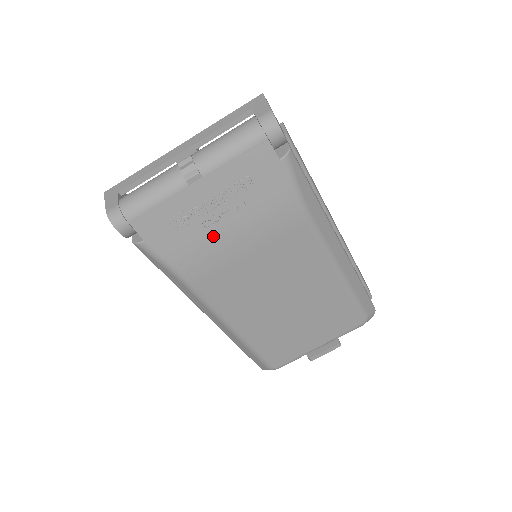
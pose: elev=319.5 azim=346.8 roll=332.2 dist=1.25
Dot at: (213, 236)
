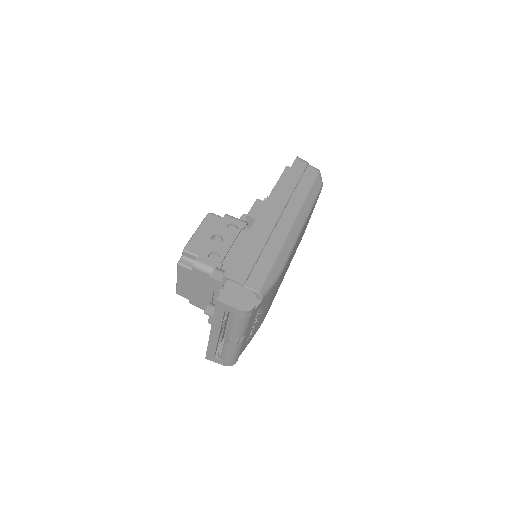
Dot at: (262, 317)
